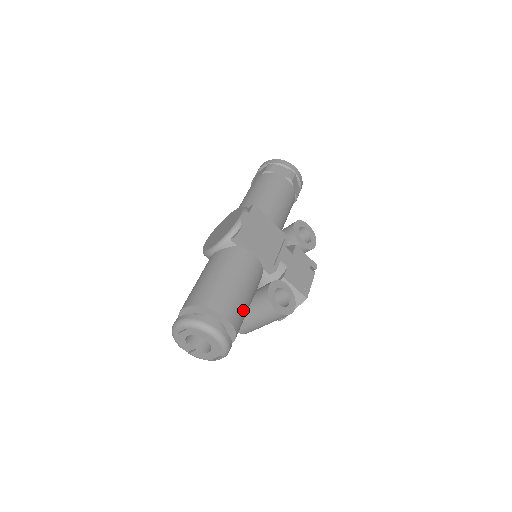
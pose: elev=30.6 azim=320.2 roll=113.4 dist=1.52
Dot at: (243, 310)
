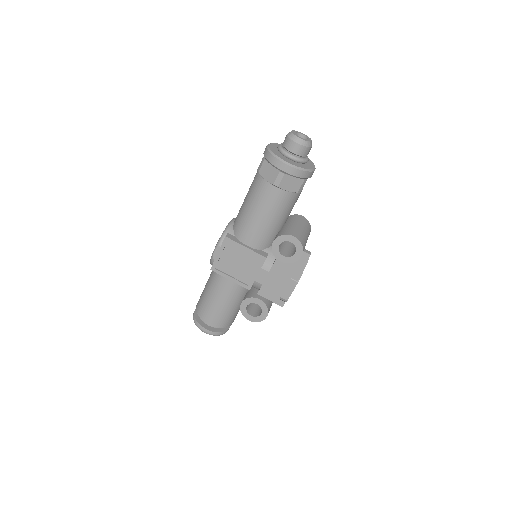
Dot at: (226, 315)
